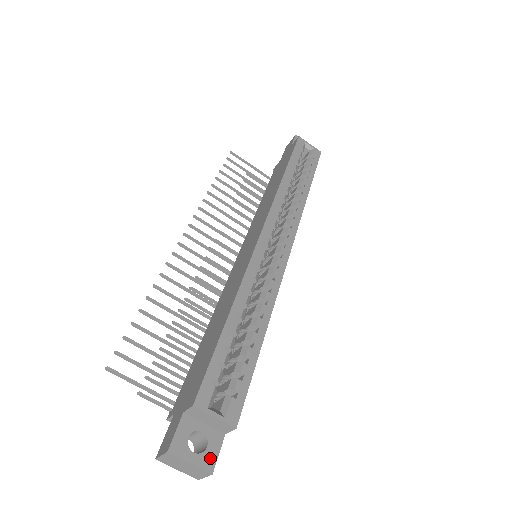
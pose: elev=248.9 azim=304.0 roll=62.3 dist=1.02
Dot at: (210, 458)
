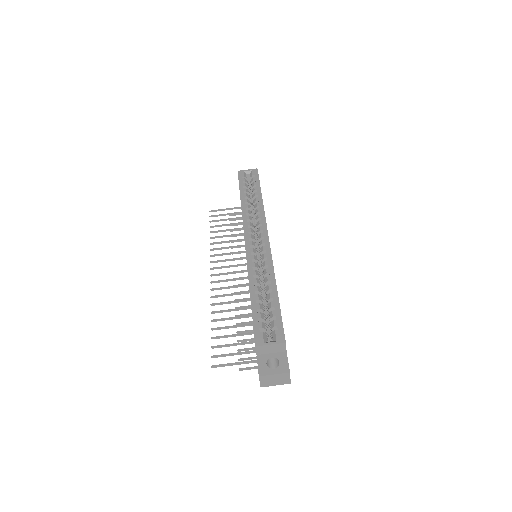
Dot at: (284, 366)
